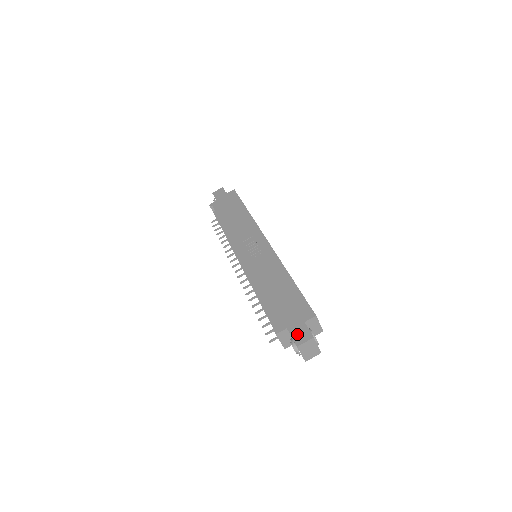
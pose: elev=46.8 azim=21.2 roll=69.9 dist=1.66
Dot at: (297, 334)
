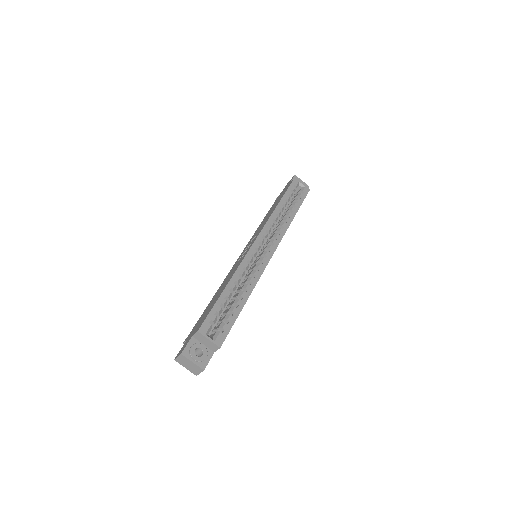
Dot at: (183, 347)
